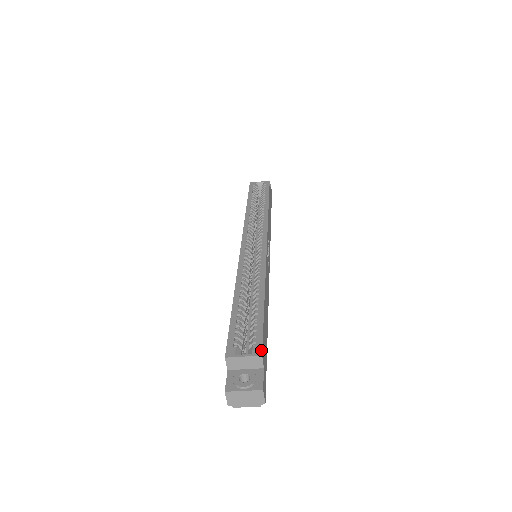
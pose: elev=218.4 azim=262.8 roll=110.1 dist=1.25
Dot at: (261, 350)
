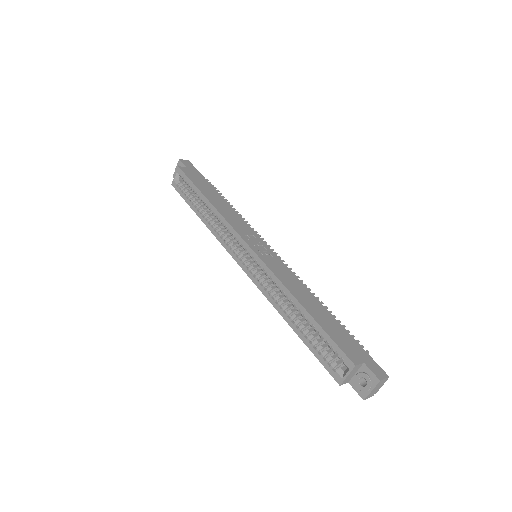
Dot at: (351, 362)
